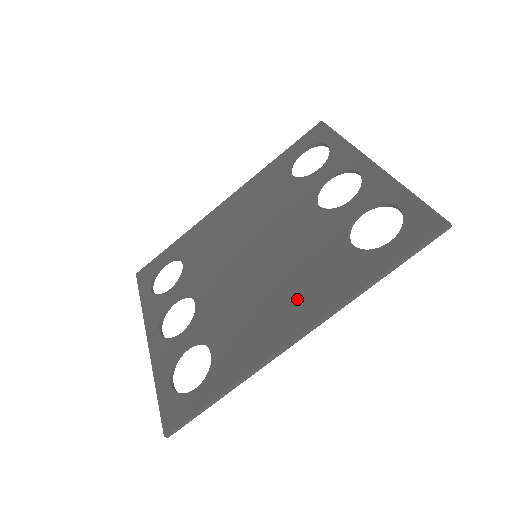
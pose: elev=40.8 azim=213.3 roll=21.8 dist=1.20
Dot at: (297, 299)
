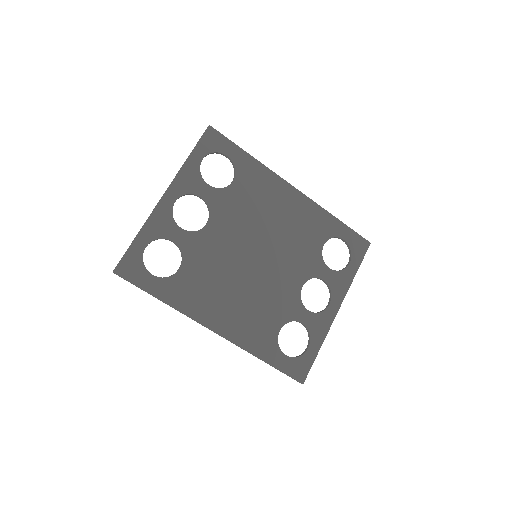
Dot at: (236, 315)
